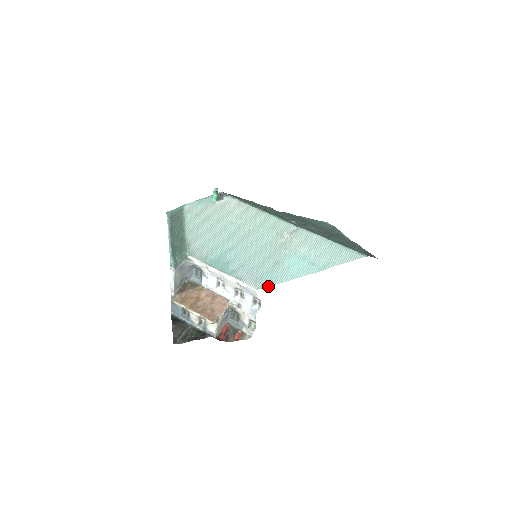
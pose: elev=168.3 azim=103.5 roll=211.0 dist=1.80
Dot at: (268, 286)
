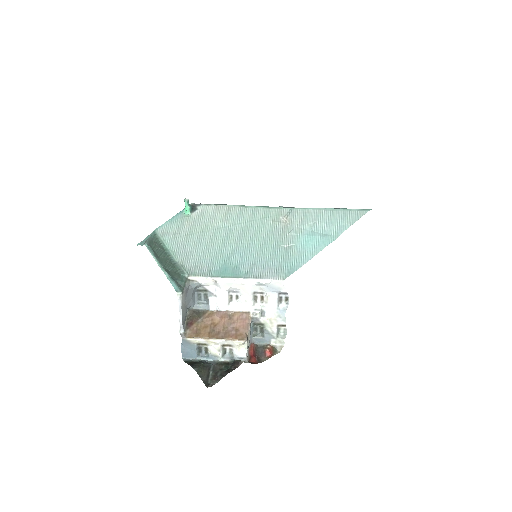
Dot at: (293, 272)
